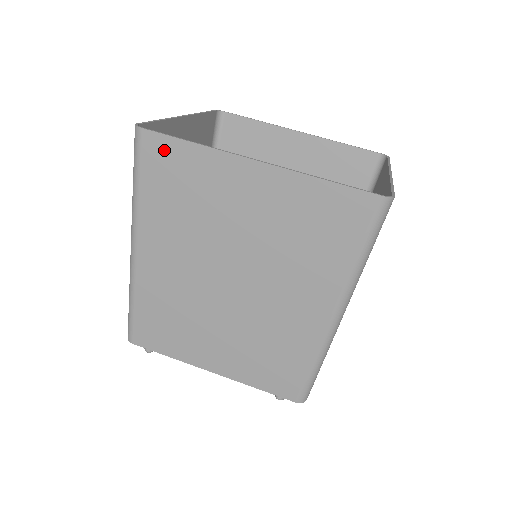
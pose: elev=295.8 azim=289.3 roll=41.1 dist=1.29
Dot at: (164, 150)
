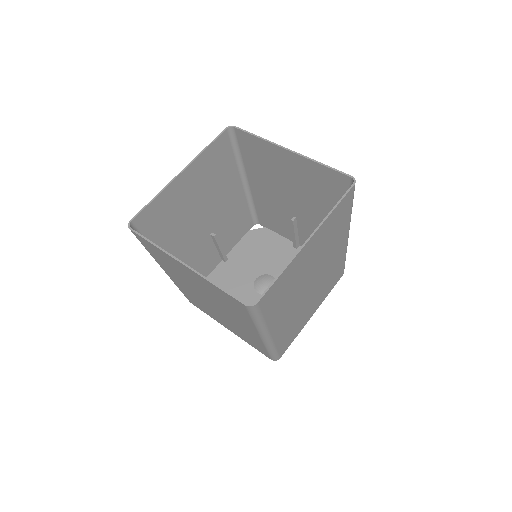
Dot at: (144, 241)
